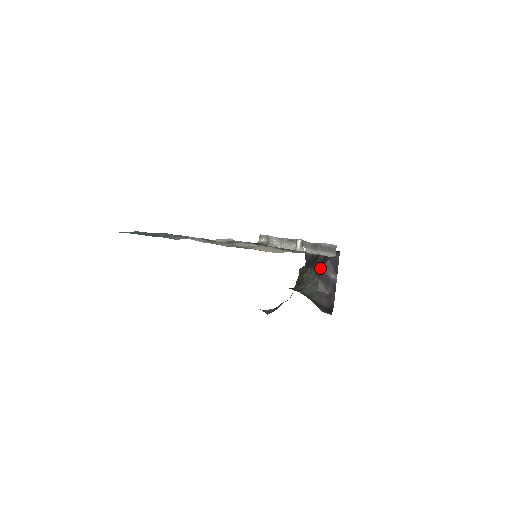
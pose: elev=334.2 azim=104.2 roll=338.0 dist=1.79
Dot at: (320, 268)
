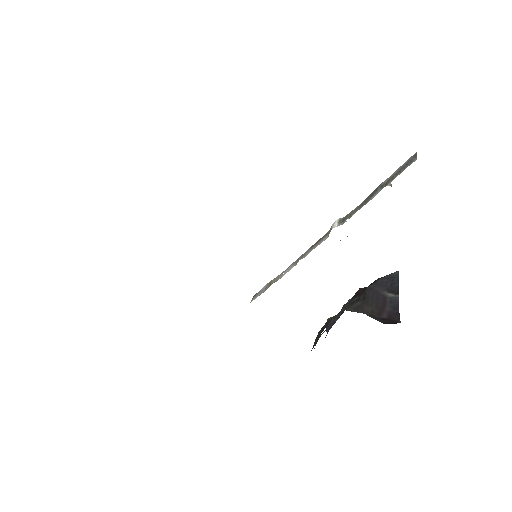
Dot at: (365, 288)
